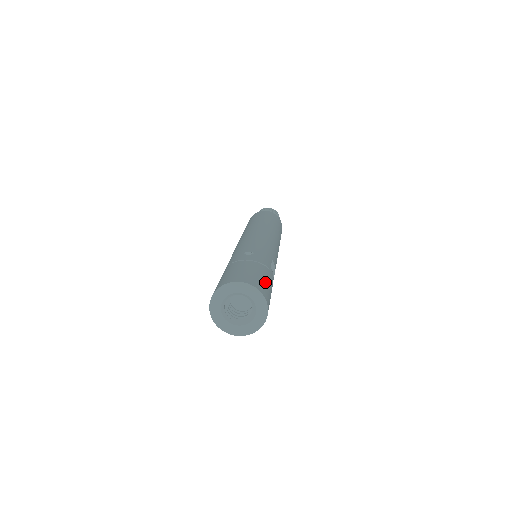
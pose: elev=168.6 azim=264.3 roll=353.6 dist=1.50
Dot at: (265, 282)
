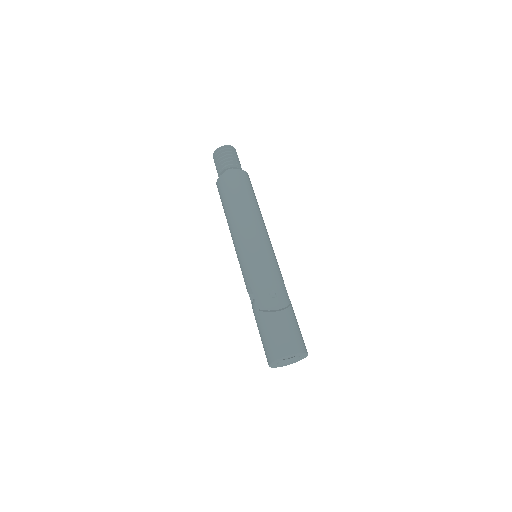
Dot at: (299, 331)
